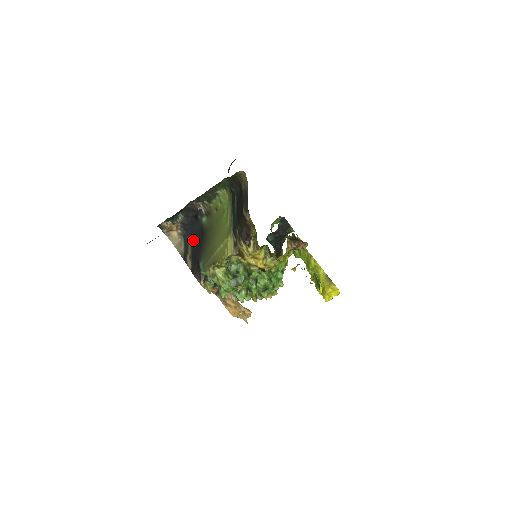
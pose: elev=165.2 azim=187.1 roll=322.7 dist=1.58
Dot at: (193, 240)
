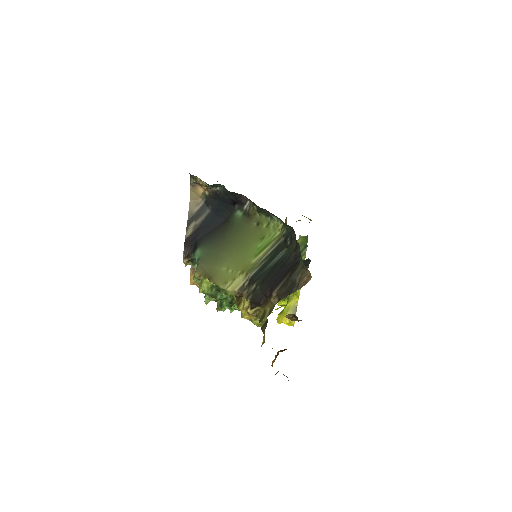
Dot at: (212, 214)
